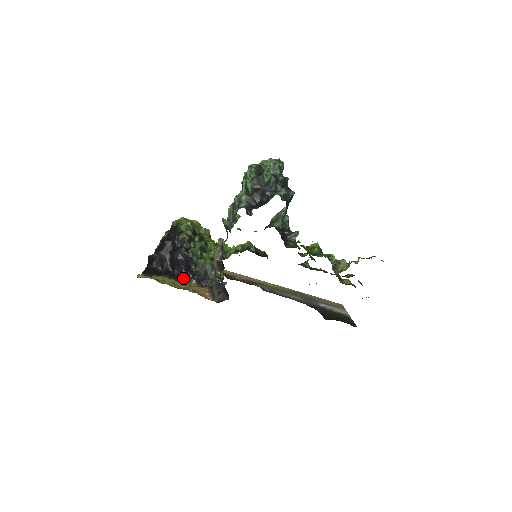
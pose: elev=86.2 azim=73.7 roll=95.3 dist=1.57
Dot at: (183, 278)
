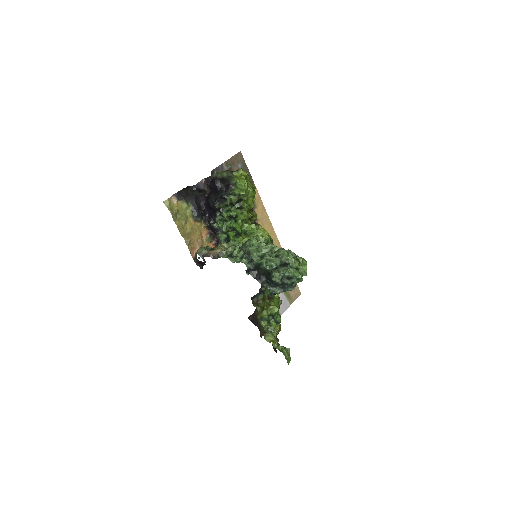
Dot at: (200, 218)
